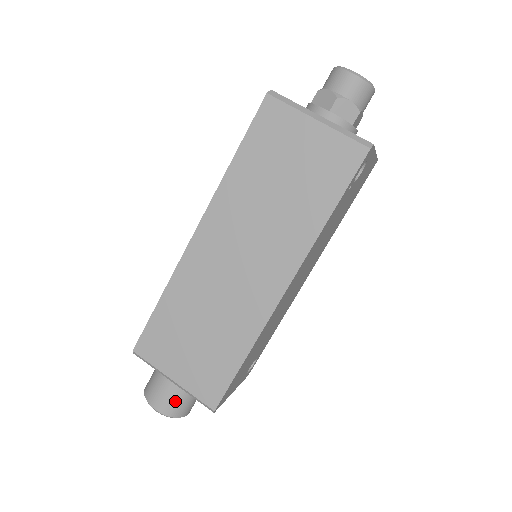
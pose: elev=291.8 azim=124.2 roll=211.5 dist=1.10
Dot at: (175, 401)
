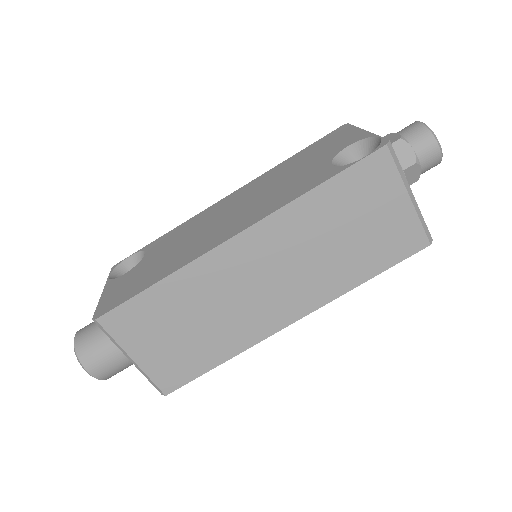
Dot at: (115, 369)
